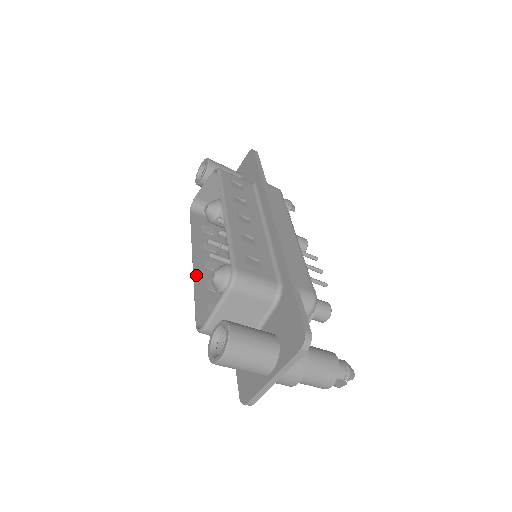
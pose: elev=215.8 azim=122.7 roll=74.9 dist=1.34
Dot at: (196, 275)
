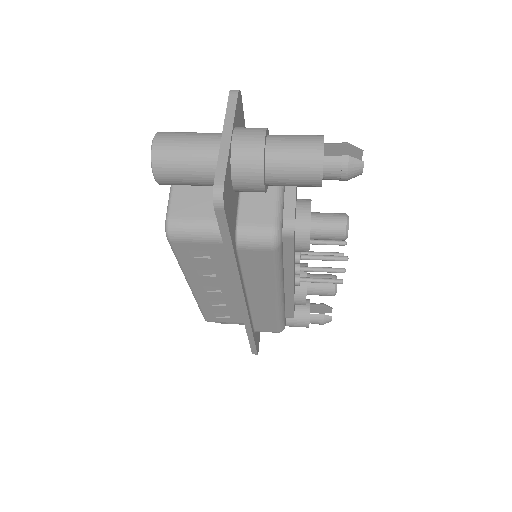
Dot at: occluded
